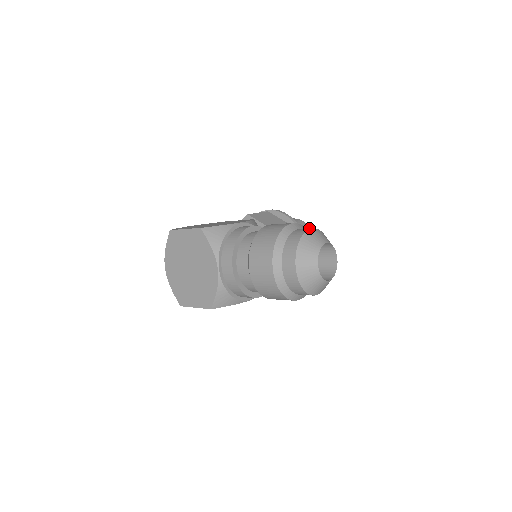
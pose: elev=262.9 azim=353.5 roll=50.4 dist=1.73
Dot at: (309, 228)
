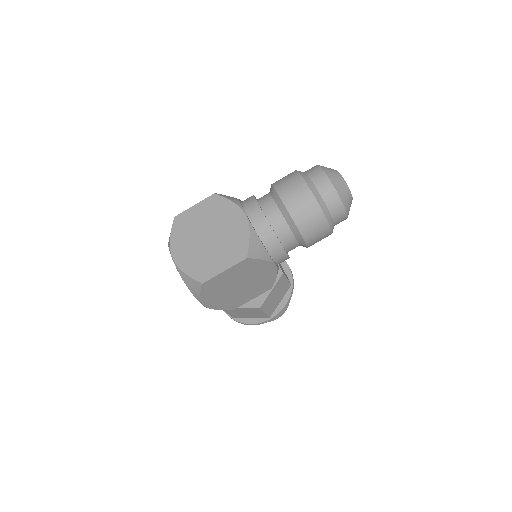
Dot at: occluded
